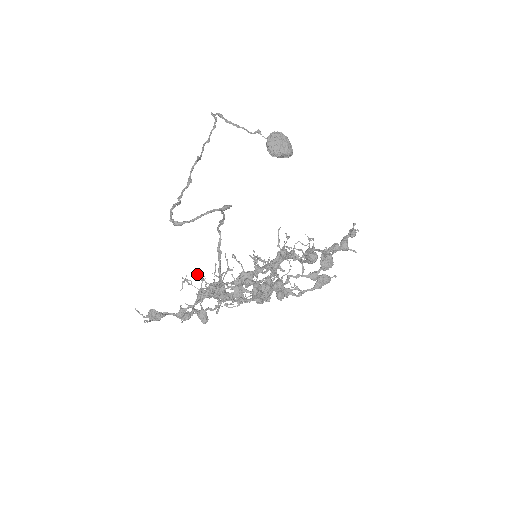
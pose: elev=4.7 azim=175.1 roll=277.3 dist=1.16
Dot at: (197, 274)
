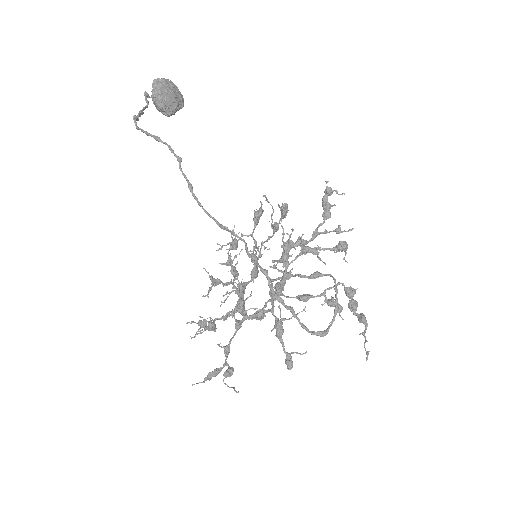
Dot at: (245, 319)
